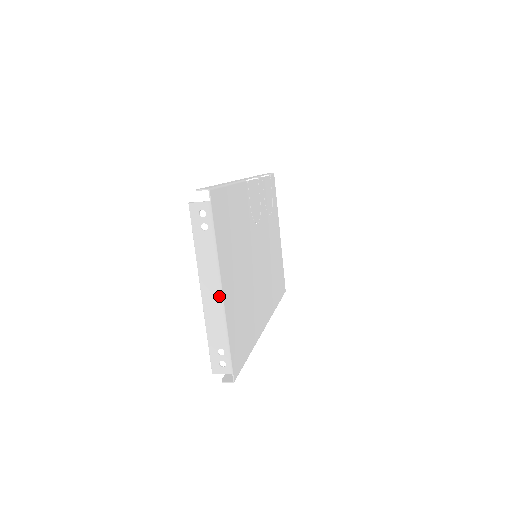
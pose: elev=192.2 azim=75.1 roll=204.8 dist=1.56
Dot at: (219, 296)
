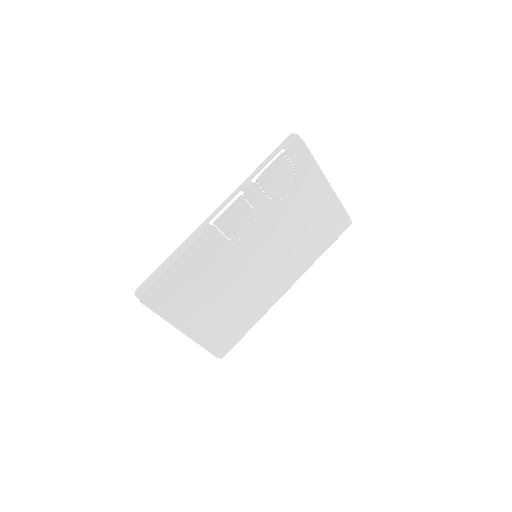
Dot at: (184, 333)
